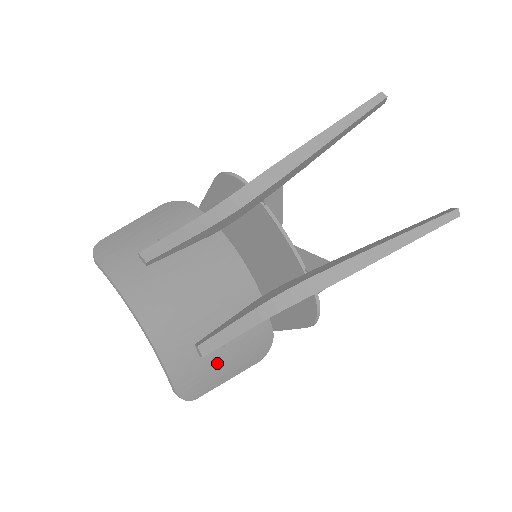
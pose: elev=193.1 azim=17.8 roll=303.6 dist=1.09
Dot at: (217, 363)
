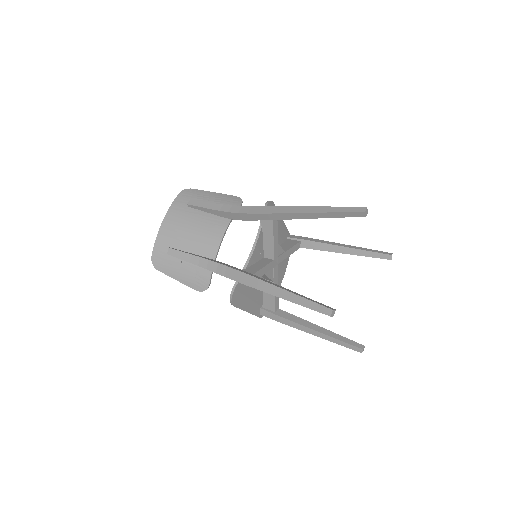
Dot at: (174, 265)
